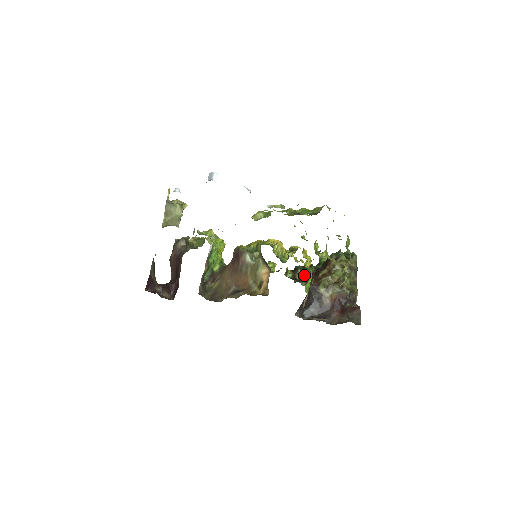
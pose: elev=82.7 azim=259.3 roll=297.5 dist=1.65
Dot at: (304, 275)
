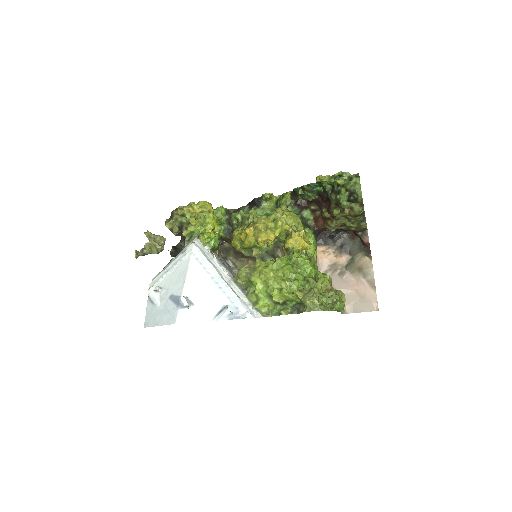
Dot at: (307, 199)
